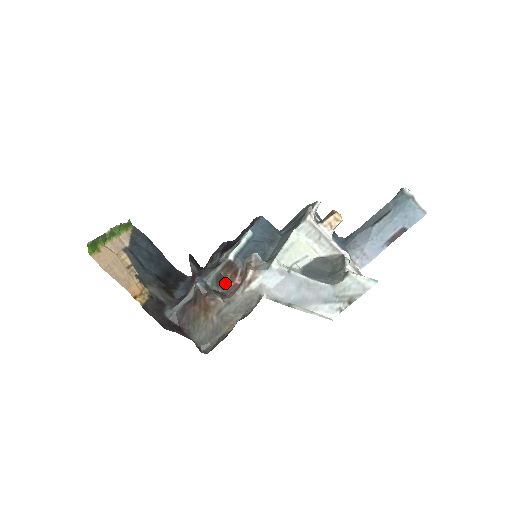
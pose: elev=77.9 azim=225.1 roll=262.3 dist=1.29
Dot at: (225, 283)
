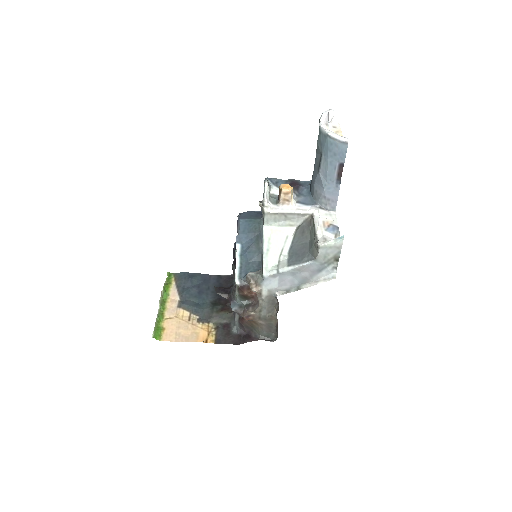
Dot at: (249, 296)
